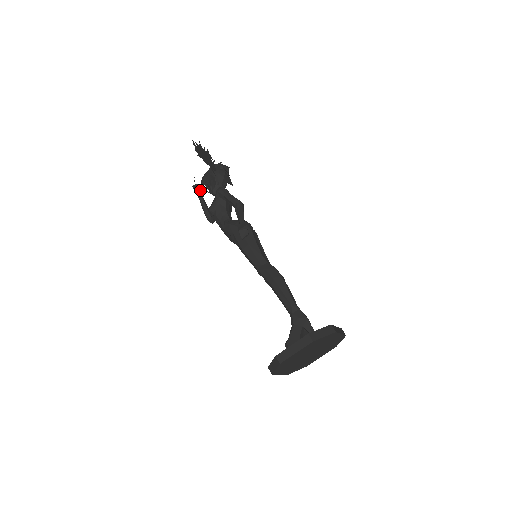
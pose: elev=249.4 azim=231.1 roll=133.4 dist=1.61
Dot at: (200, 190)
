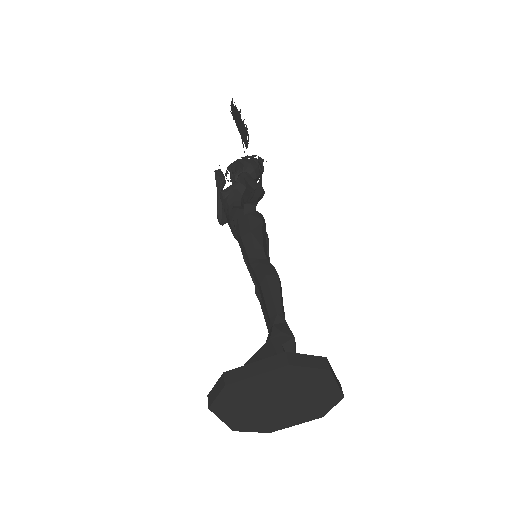
Dot at: (222, 178)
